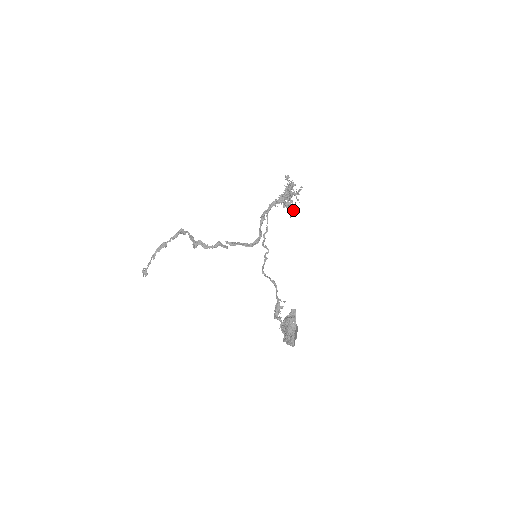
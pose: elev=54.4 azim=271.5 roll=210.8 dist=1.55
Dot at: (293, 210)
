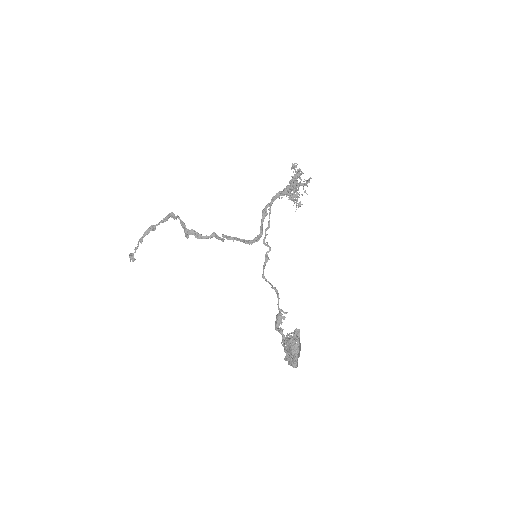
Dot at: (299, 203)
